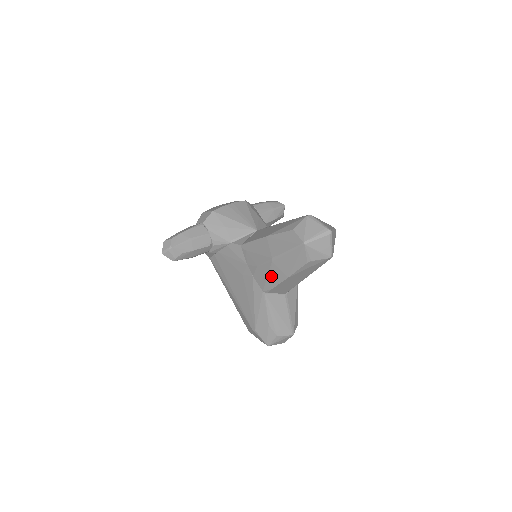
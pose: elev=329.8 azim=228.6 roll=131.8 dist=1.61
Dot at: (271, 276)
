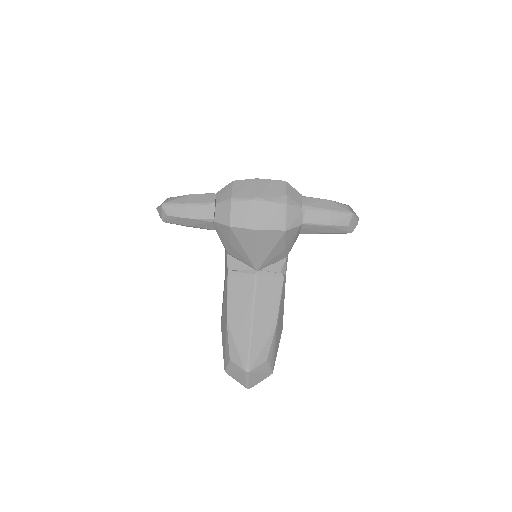
Dot at: occluded
